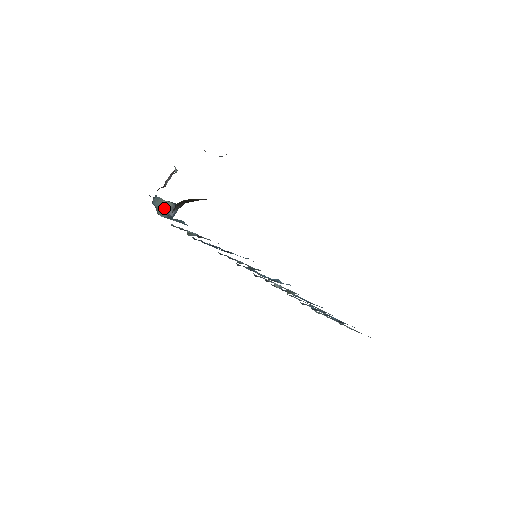
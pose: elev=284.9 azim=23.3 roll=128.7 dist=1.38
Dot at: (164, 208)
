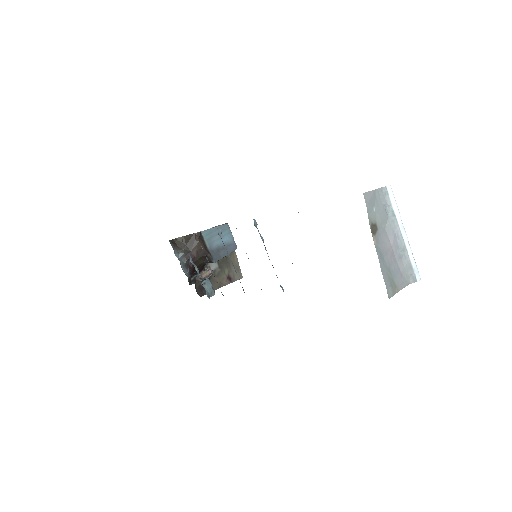
Dot at: occluded
